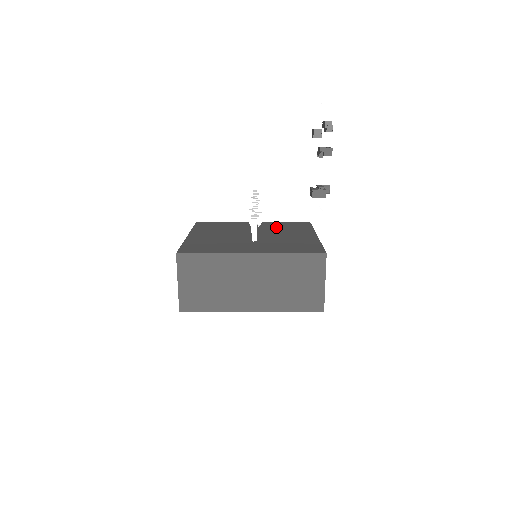
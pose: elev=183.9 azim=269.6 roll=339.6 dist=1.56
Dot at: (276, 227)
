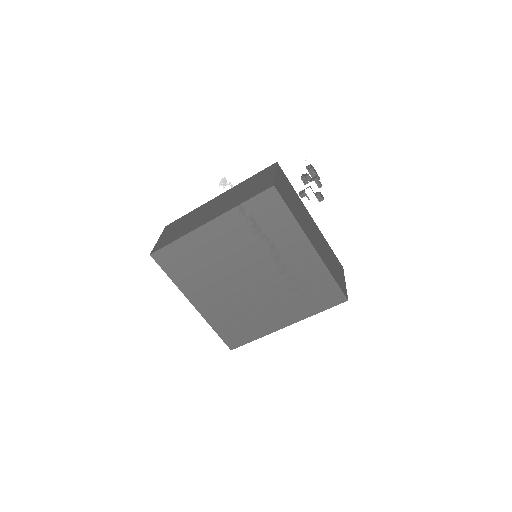
Dot at: occluded
